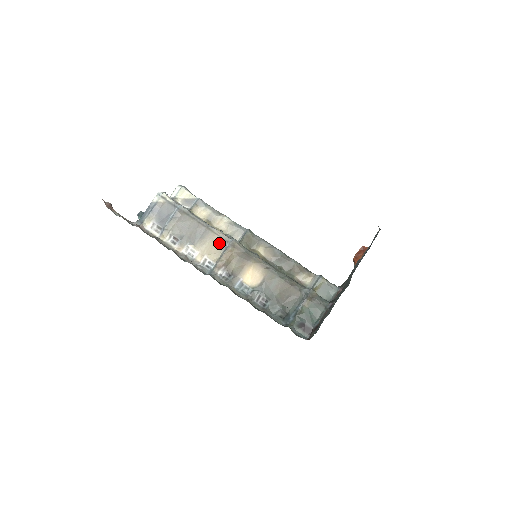
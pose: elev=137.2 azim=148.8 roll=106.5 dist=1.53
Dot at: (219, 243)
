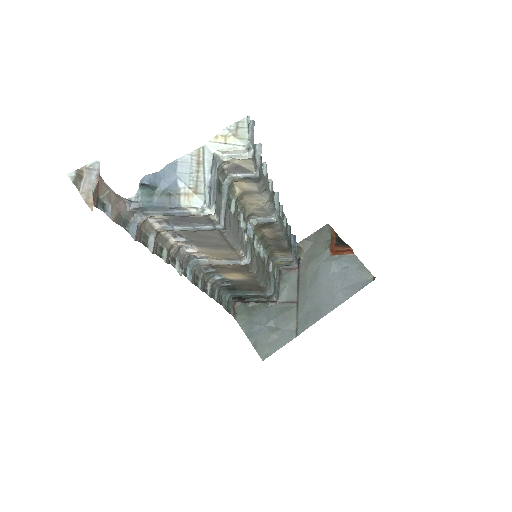
Dot at: (230, 257)
